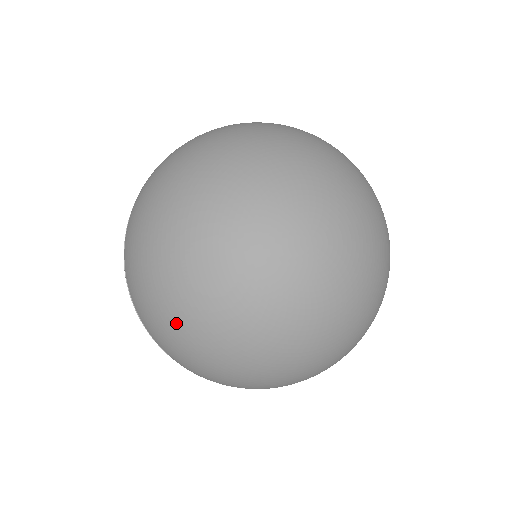
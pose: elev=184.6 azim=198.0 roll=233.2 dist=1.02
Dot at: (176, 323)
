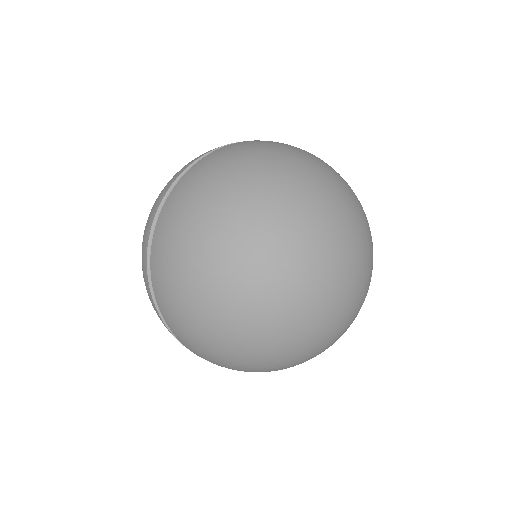
Dot at: (258, 367)
